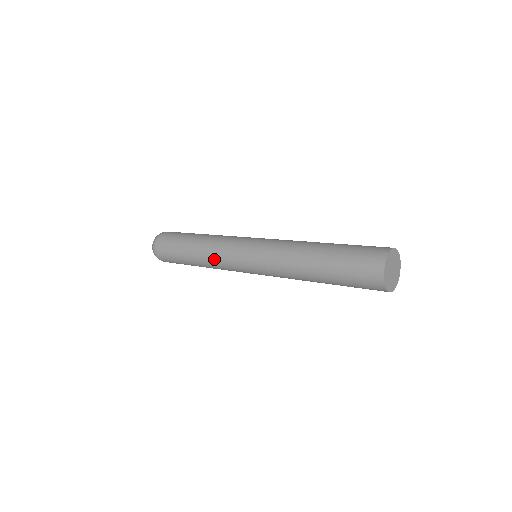
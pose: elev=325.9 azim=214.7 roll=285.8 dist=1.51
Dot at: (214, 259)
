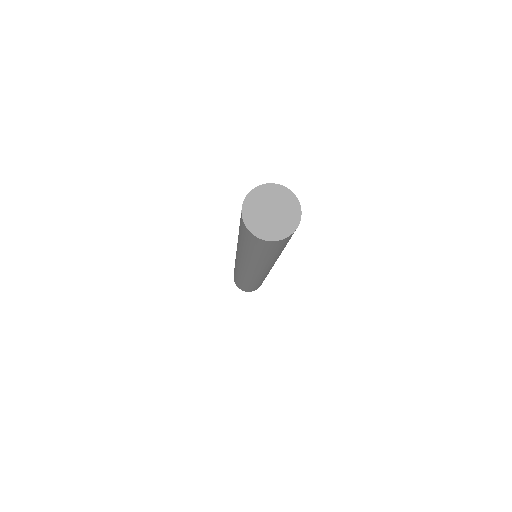
Dot at: occluded
